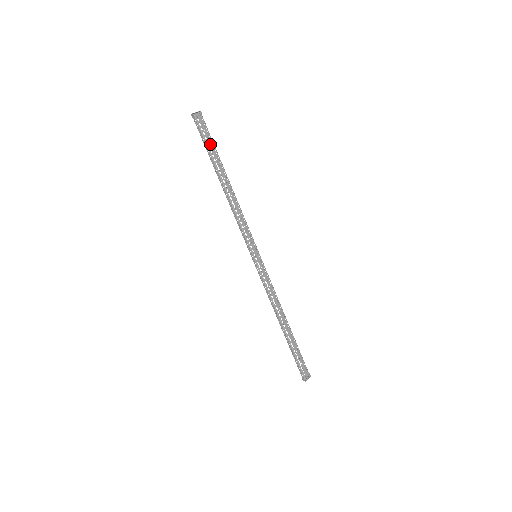
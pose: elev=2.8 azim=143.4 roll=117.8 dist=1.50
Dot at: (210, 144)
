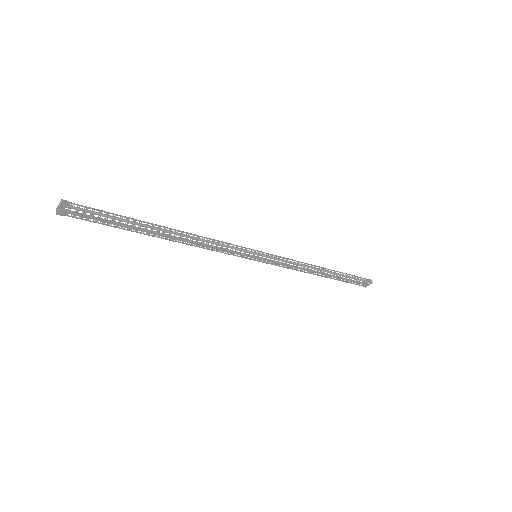
Dot at: (111, 222)
